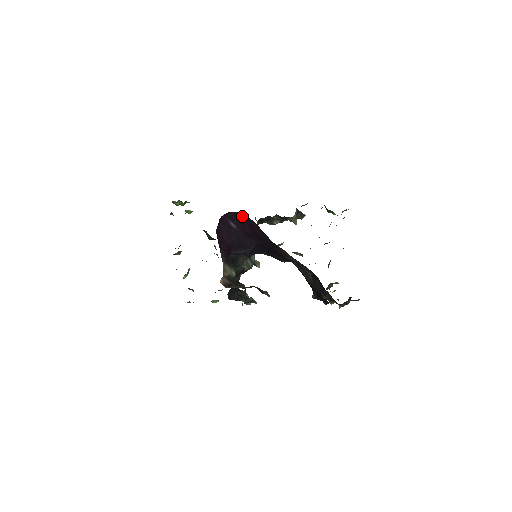
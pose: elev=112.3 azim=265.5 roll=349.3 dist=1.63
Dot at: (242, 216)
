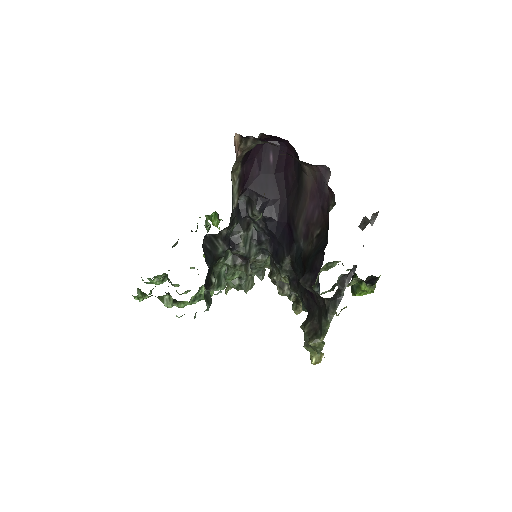
Dot at: (286, 152)
